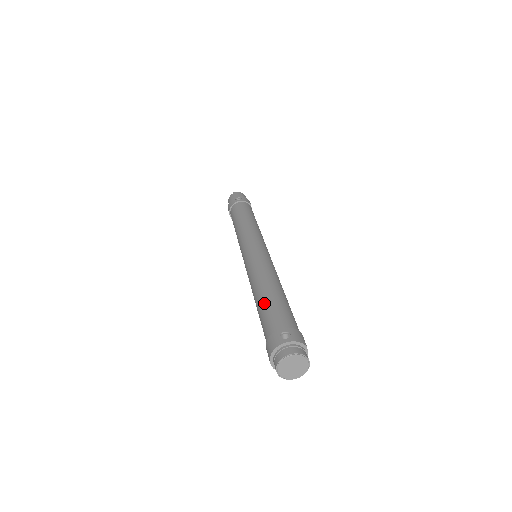
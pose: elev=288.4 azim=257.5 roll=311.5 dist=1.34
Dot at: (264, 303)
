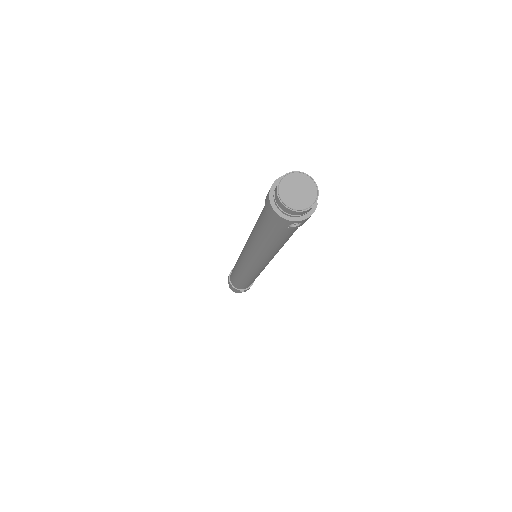
Dot at: occluded
